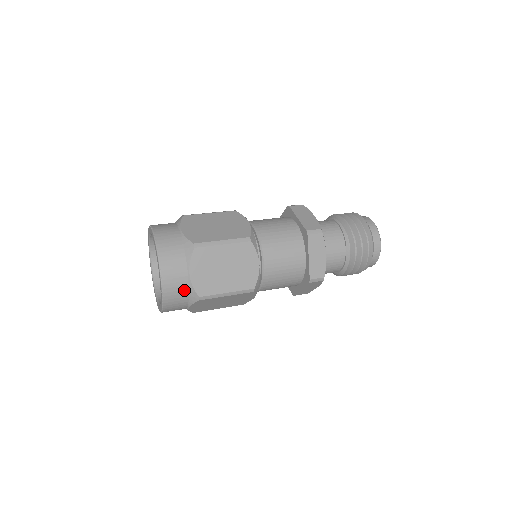
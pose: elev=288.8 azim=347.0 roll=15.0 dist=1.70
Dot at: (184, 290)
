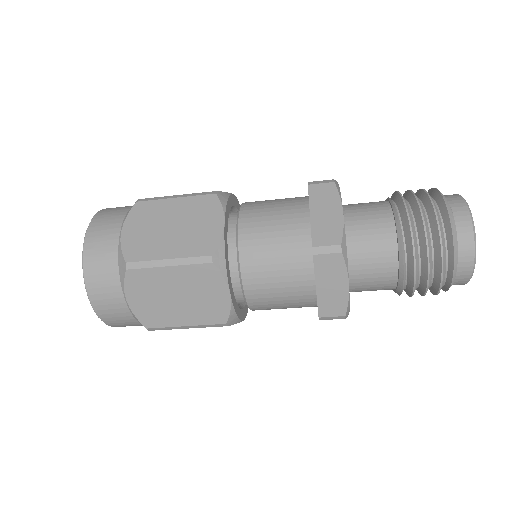
Dot at: (127, 316)
